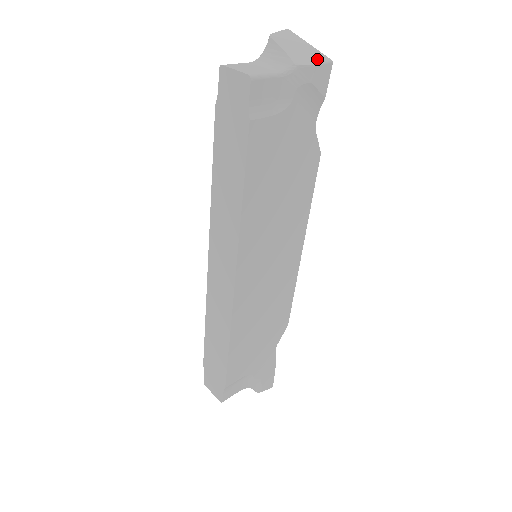
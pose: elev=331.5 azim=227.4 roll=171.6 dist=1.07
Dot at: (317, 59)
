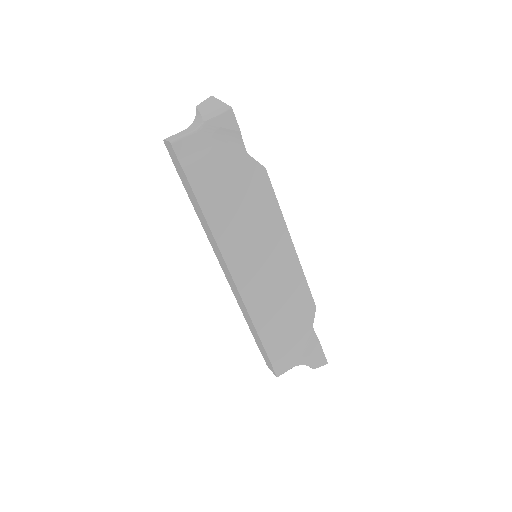
Dot at: (220, 111)
